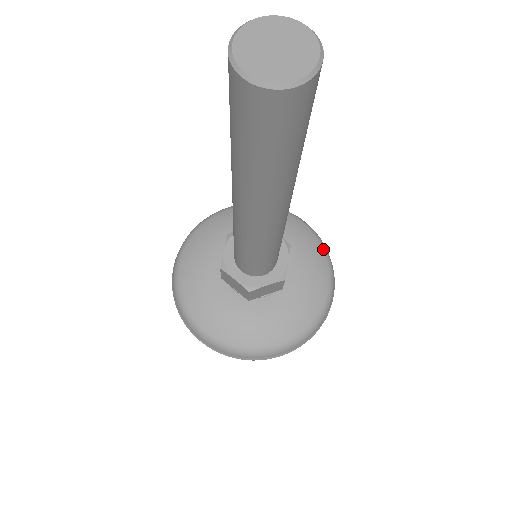
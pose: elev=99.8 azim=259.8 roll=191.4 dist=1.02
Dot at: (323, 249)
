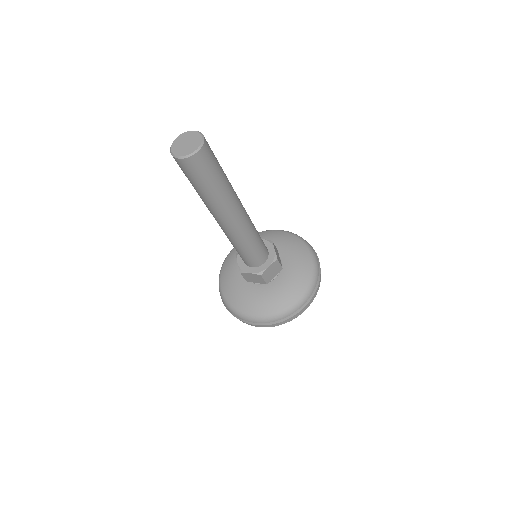
Dot at: (298, 238)
